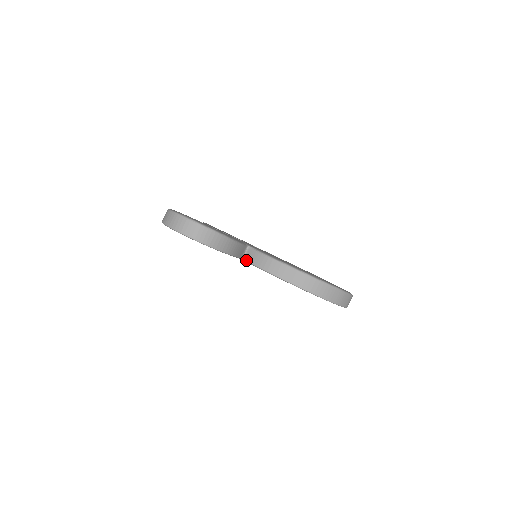
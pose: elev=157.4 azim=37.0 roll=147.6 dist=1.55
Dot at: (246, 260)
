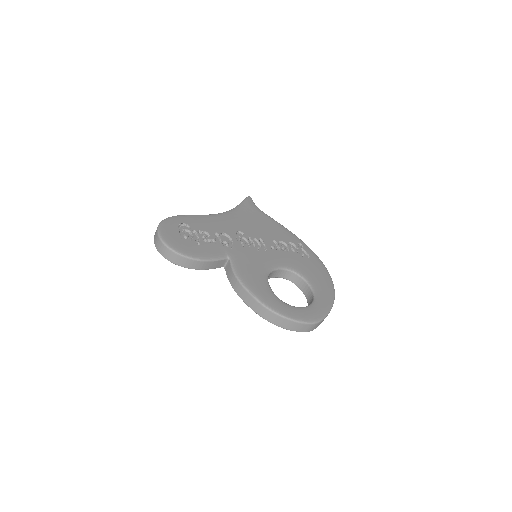
Dot at: (225, 270)
